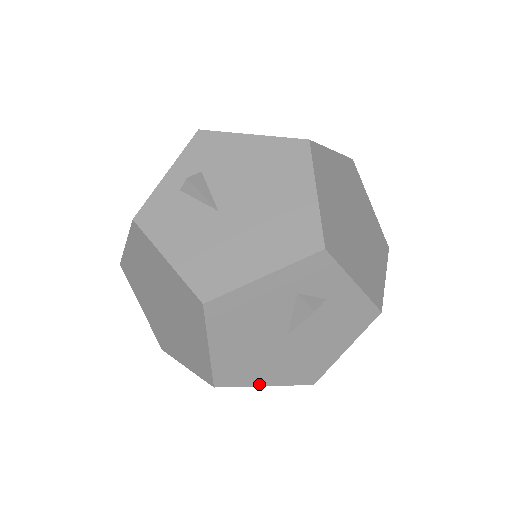
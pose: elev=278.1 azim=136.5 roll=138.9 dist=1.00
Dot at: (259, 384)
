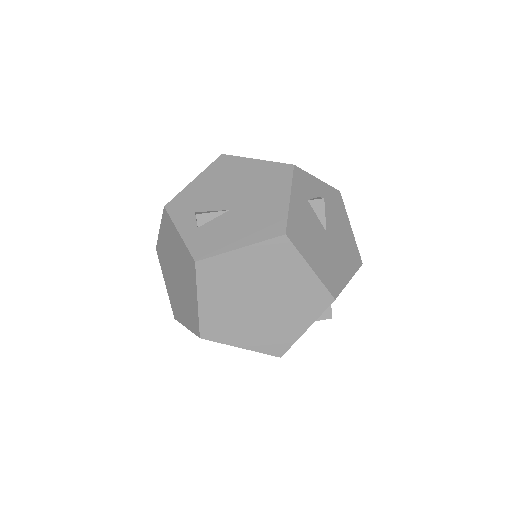
Dot at: (347, 281)
